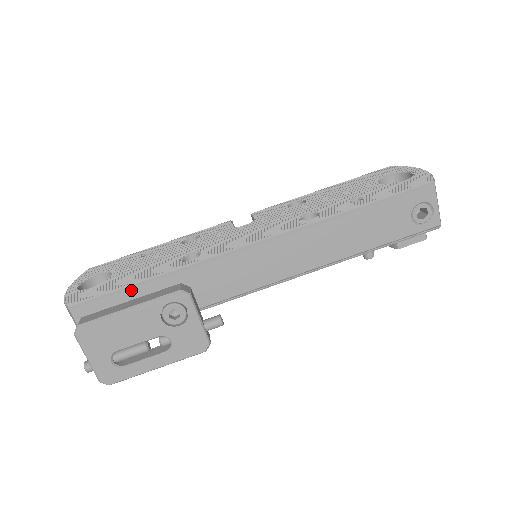
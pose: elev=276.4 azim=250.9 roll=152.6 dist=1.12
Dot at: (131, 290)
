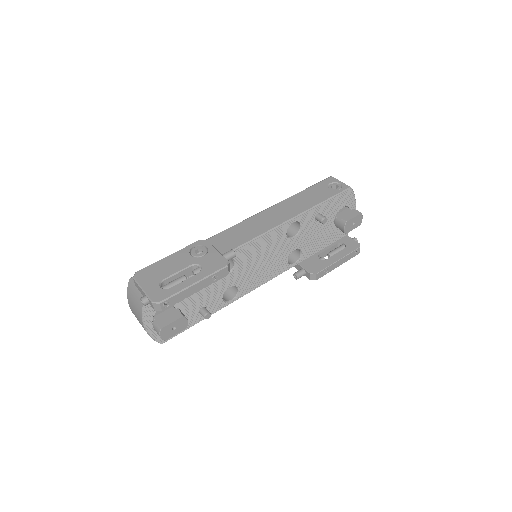
Dot at: occluded
